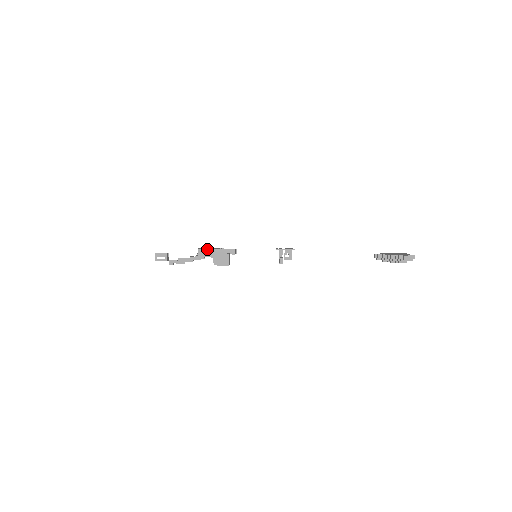
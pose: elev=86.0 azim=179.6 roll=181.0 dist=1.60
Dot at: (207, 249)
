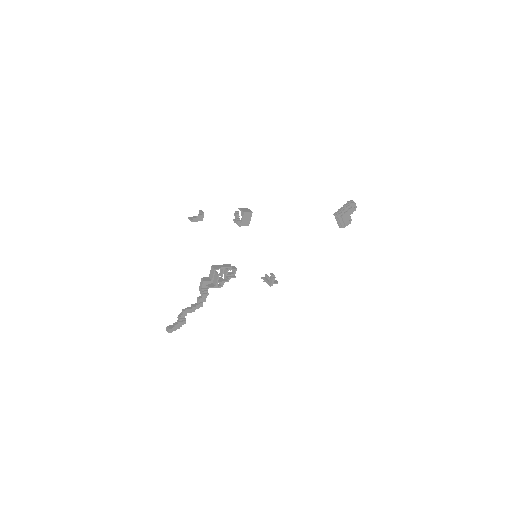
Dot at: (213, 265)
